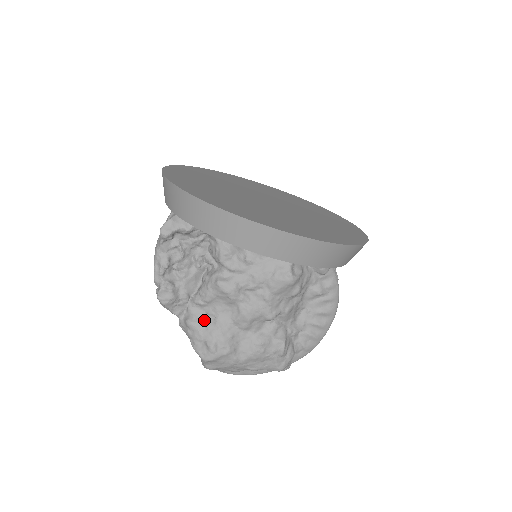
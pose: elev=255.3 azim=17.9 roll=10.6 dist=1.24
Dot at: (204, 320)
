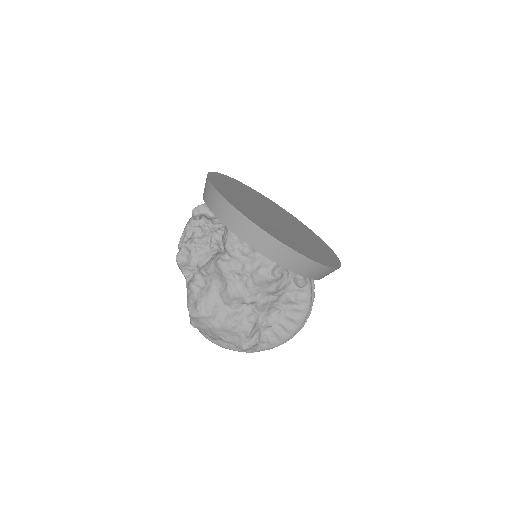
Dot at: (201, 286)
